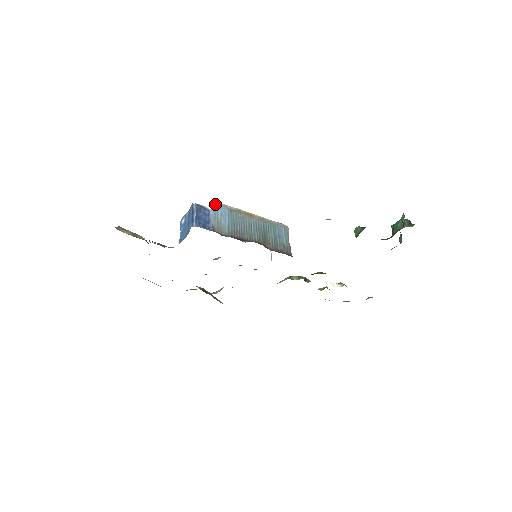
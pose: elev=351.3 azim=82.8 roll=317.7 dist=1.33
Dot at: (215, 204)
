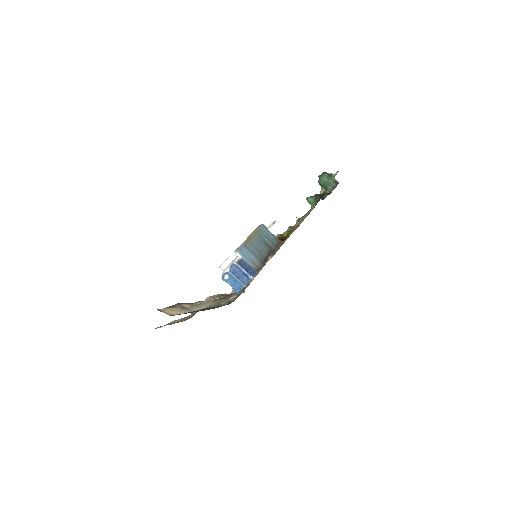
Dot at: (239, 251)
